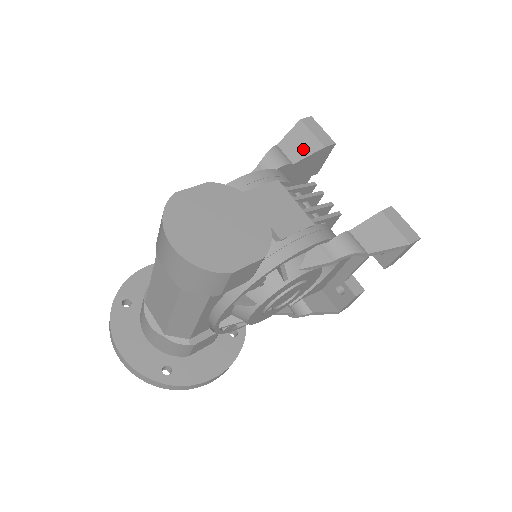
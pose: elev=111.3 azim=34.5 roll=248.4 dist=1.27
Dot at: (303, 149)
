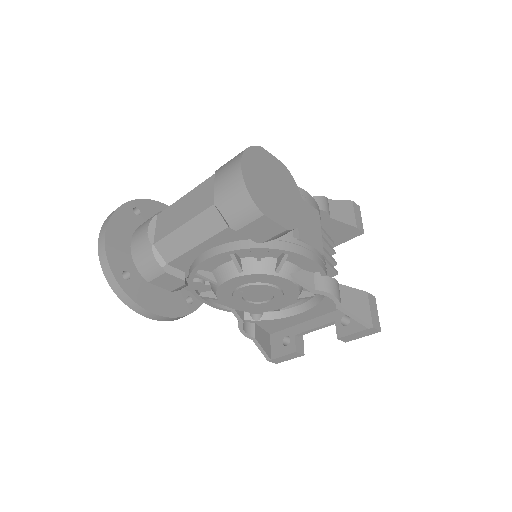
Dot at: (343, 216)
